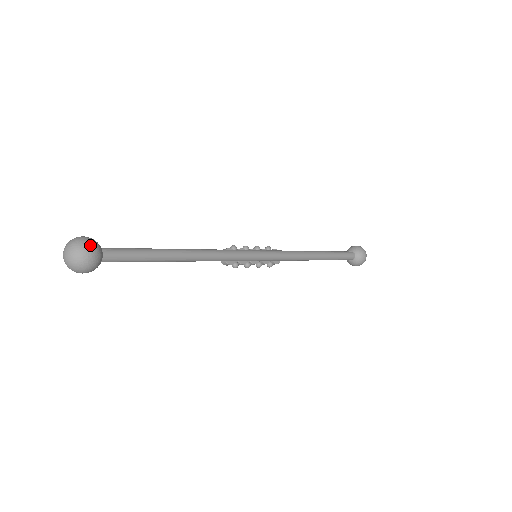
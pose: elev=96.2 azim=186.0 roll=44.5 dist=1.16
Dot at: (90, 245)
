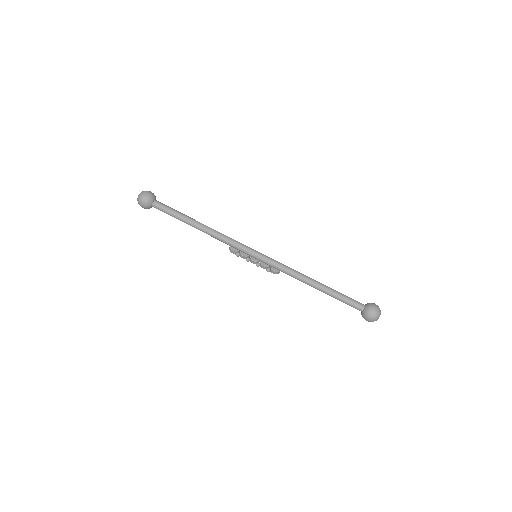
Dot at: (149, 192)
